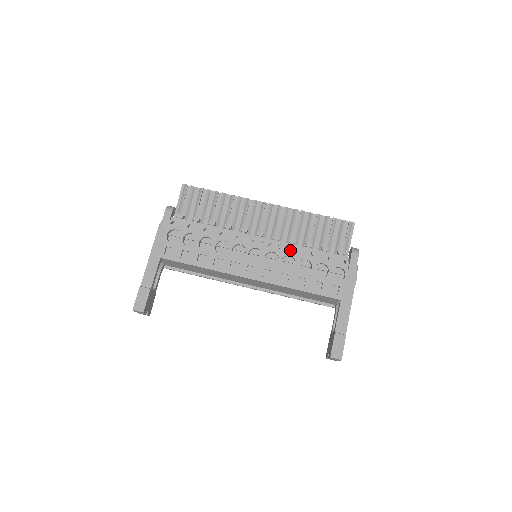
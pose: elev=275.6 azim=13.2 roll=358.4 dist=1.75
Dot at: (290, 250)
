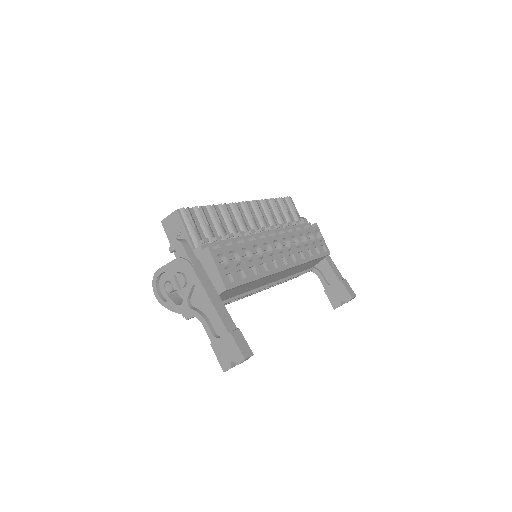
Dot at: occluded
